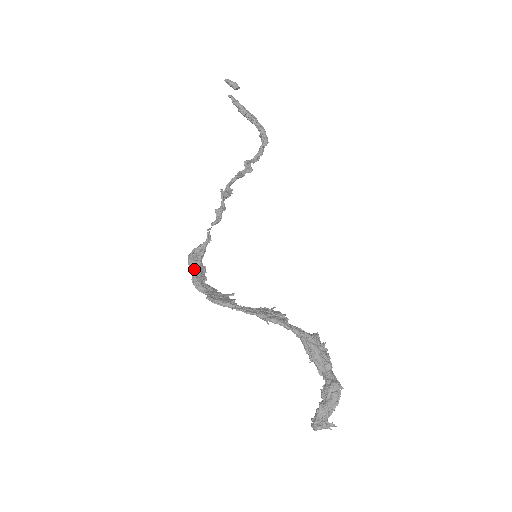
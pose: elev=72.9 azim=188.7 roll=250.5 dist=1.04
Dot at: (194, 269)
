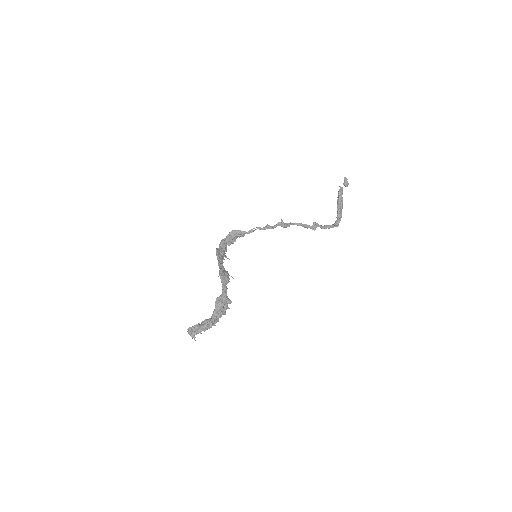
Dot at: (229, 236)
